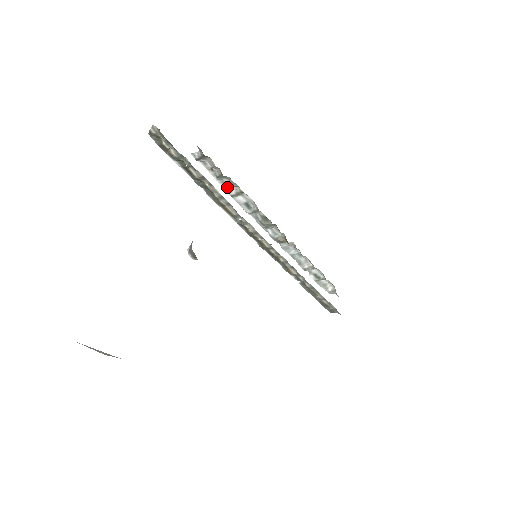
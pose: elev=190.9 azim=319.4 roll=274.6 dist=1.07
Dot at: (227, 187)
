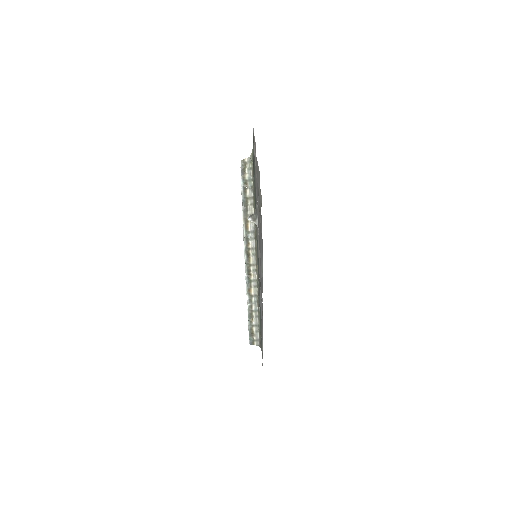
Dot at: occluded
